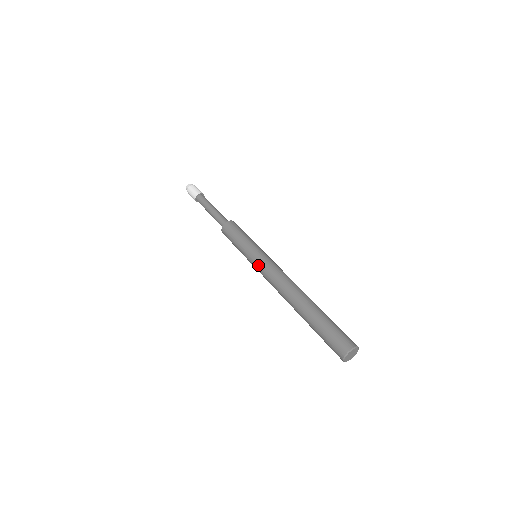
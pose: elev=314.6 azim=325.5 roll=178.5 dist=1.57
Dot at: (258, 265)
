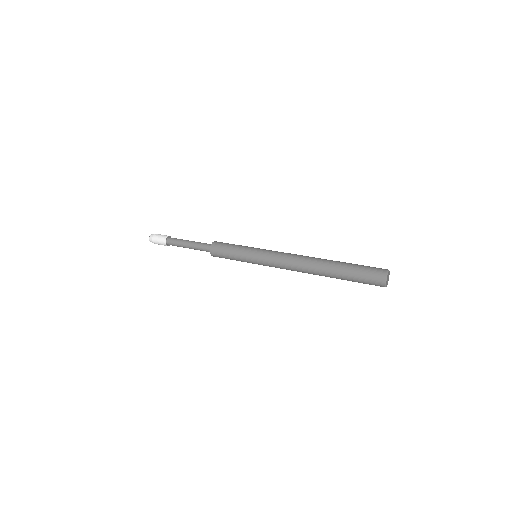
Dot at: (265, 262)
